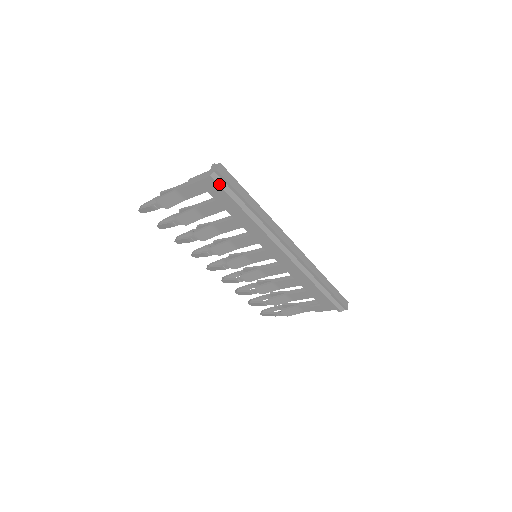
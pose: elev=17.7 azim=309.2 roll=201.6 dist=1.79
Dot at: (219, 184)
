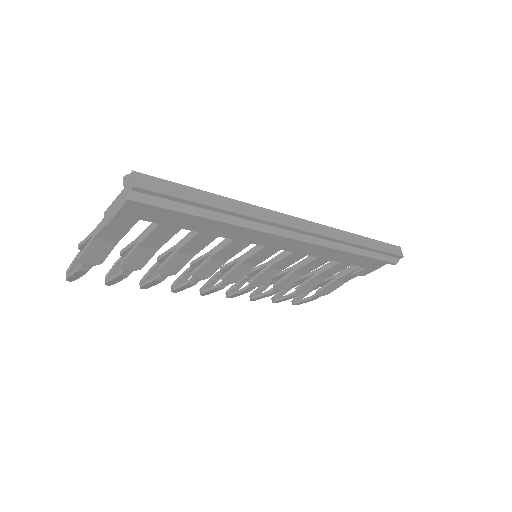
Dot at: (149, 203)
